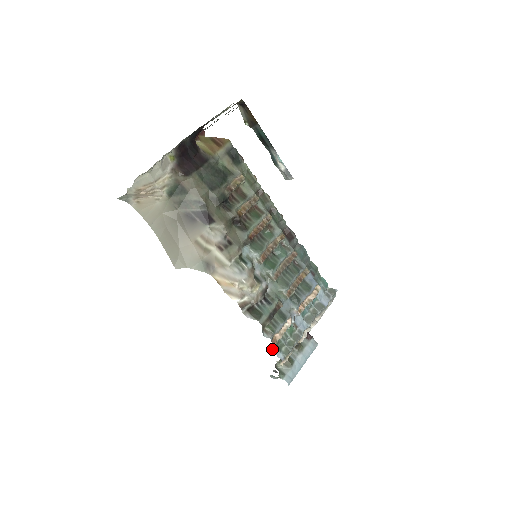
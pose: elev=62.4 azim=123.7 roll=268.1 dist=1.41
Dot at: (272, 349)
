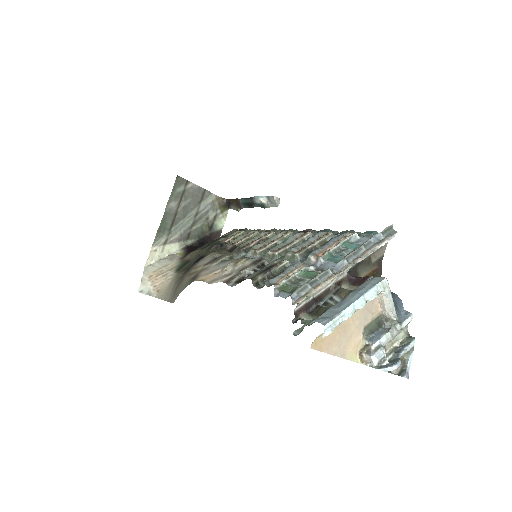
Dot at: (274, 295)
